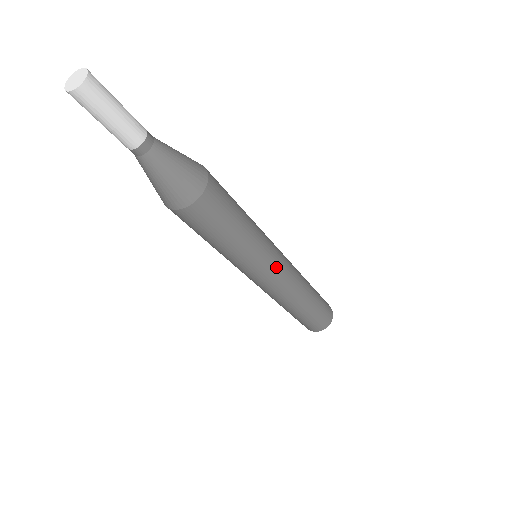
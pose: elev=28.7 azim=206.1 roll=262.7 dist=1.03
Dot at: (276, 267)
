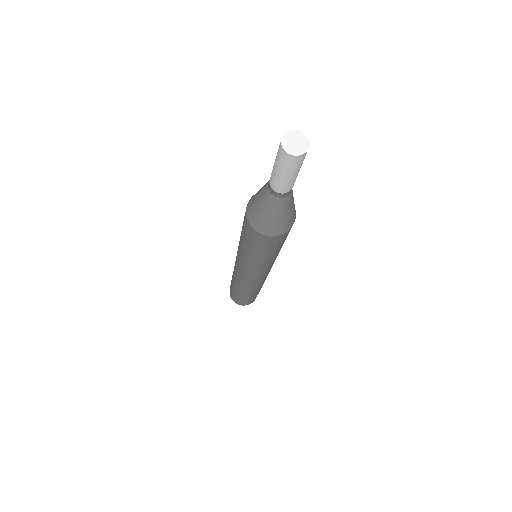
Dot at: (266, 273)
